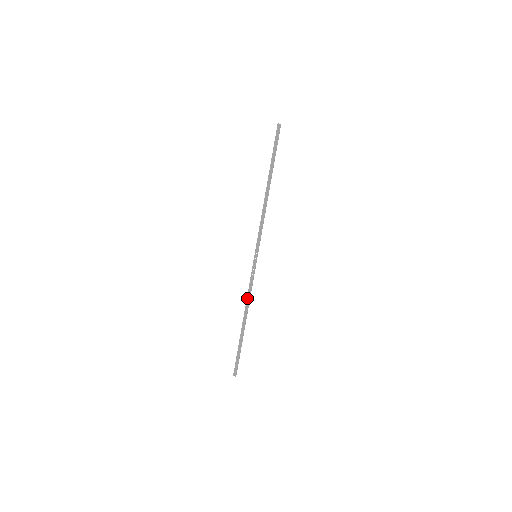
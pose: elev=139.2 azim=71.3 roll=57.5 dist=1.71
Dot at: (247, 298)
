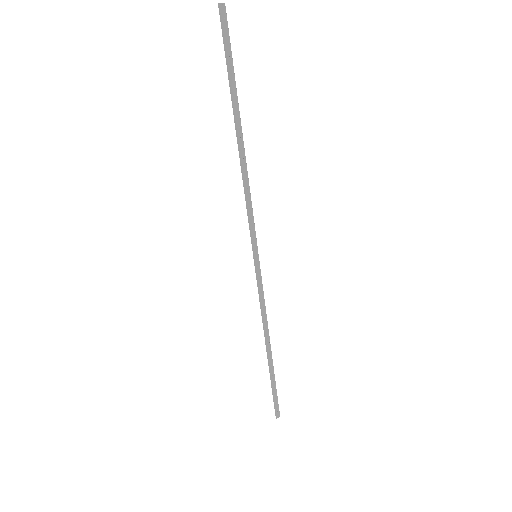
Dot at: (263, 320)
